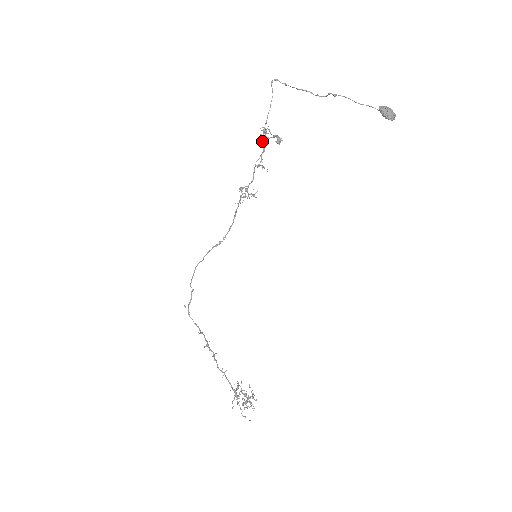
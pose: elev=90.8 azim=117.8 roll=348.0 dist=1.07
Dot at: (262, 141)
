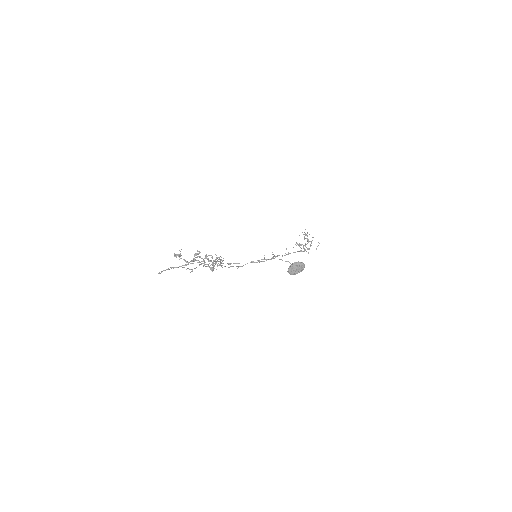
Dot at: occluded
